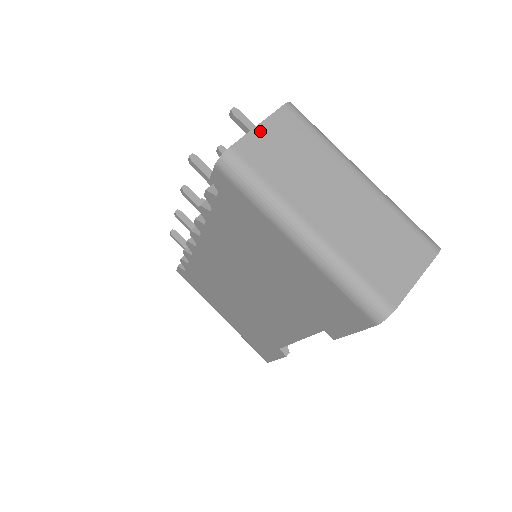
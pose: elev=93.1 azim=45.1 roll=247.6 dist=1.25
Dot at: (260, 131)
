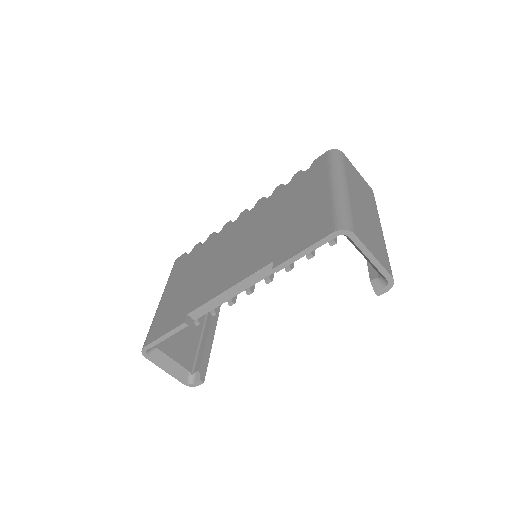
Dot at: (357, 171)
